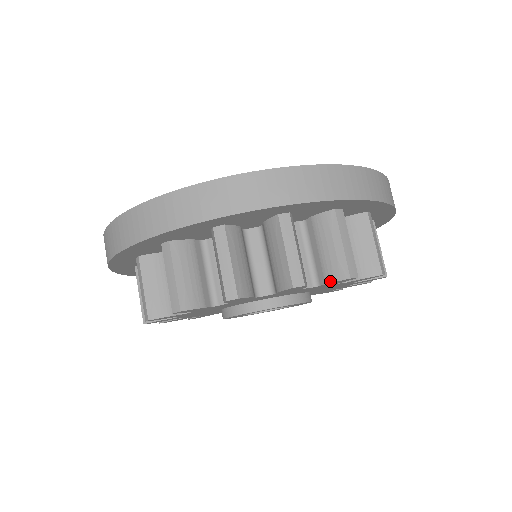
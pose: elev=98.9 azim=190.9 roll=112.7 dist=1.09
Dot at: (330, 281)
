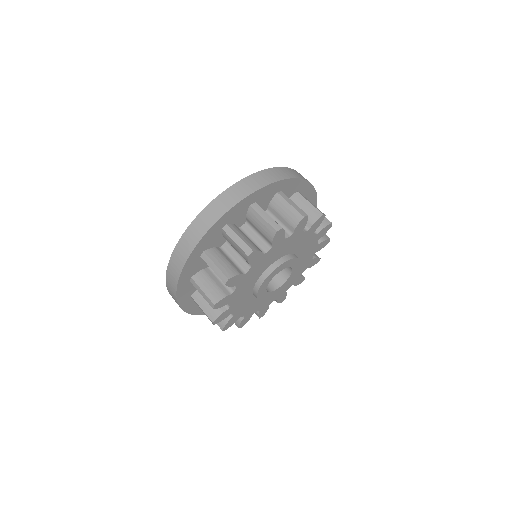
Dot at: (314, 221)
